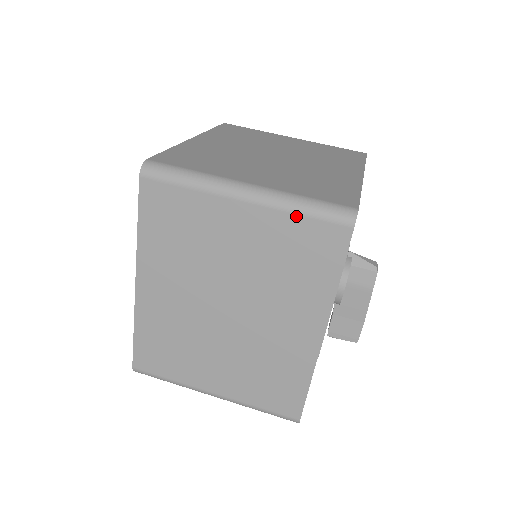
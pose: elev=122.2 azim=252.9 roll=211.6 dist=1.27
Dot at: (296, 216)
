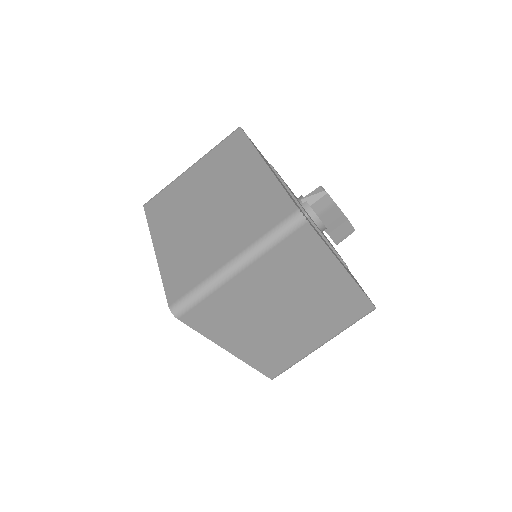
Dot at: (274, 248)
